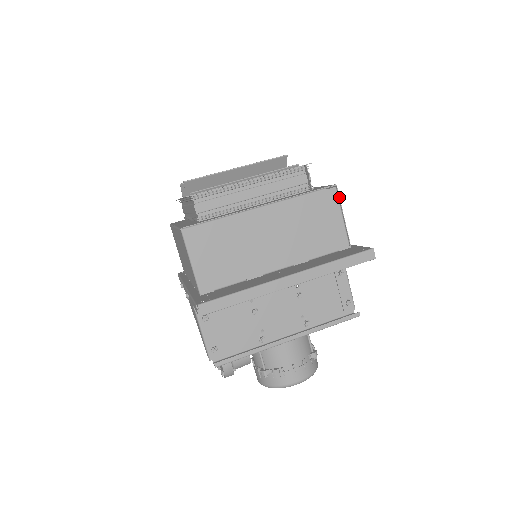
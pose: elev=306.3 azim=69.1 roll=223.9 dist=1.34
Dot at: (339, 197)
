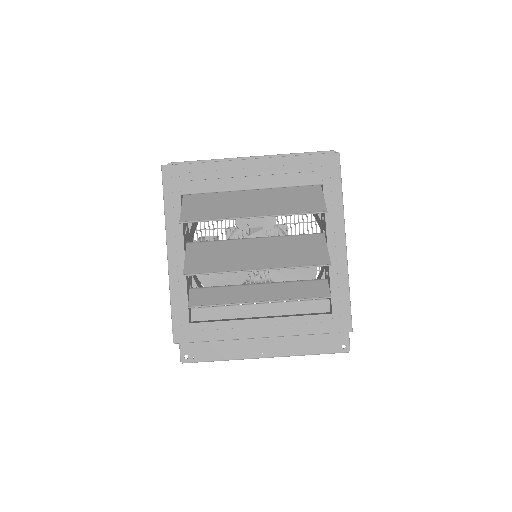
Dot at: occluded
